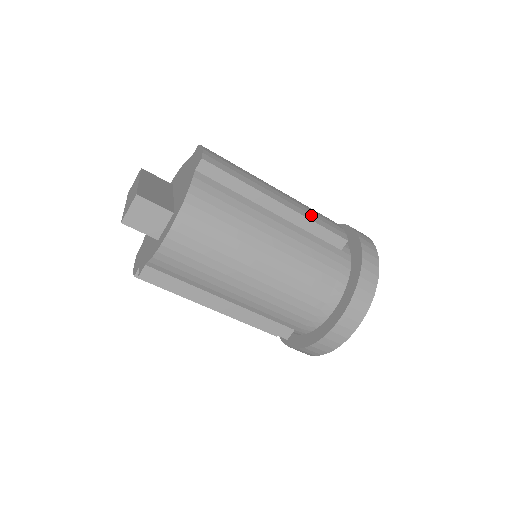
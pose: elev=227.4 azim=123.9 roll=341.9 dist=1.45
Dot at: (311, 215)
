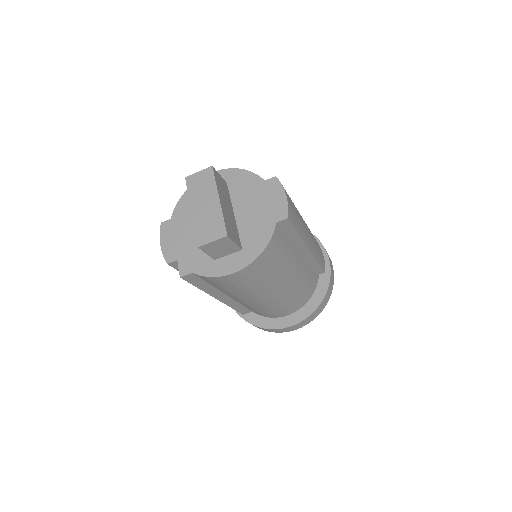
Dot at: (317, 253)
